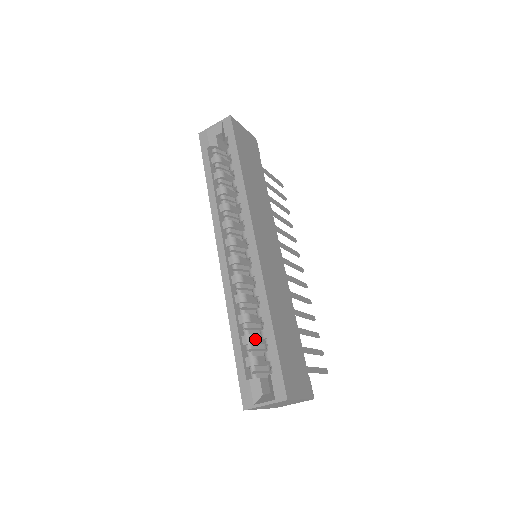
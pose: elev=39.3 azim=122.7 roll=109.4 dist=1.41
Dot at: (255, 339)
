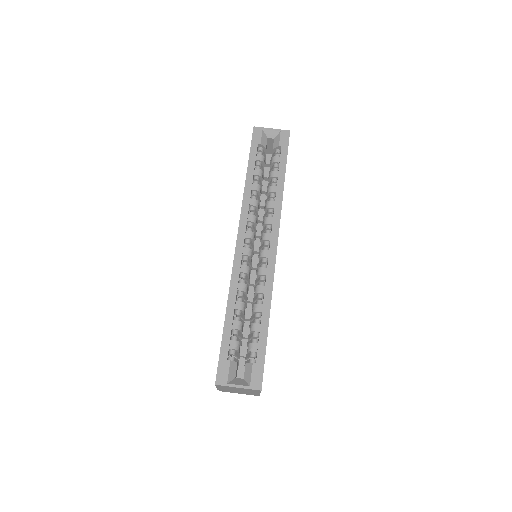
Dot at: occluded
